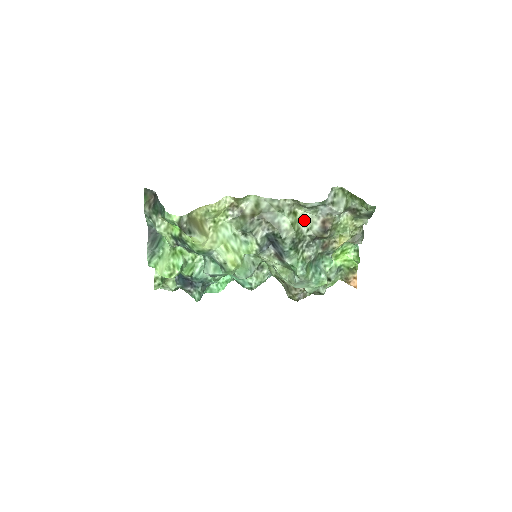
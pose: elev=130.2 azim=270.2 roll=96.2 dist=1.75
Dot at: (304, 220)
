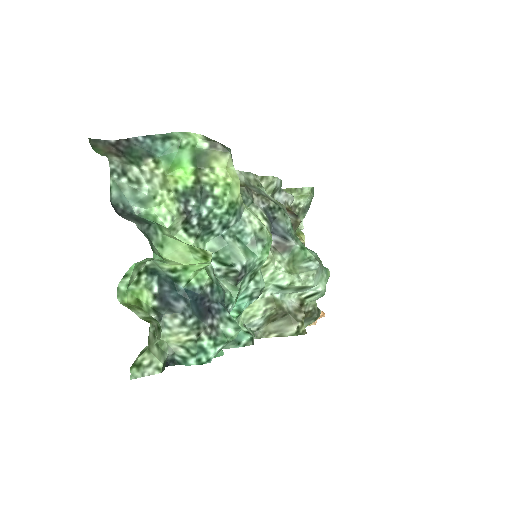
Dot at: occluded
